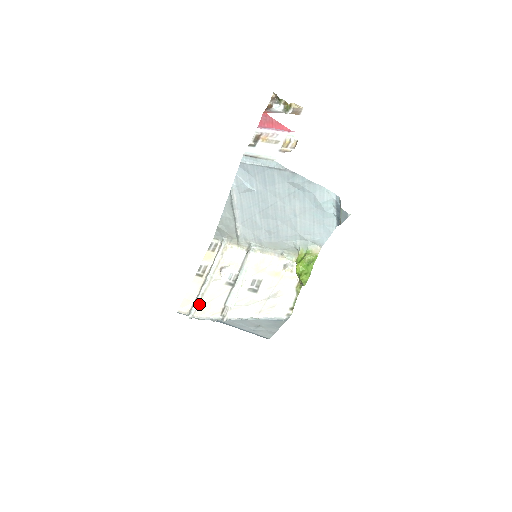
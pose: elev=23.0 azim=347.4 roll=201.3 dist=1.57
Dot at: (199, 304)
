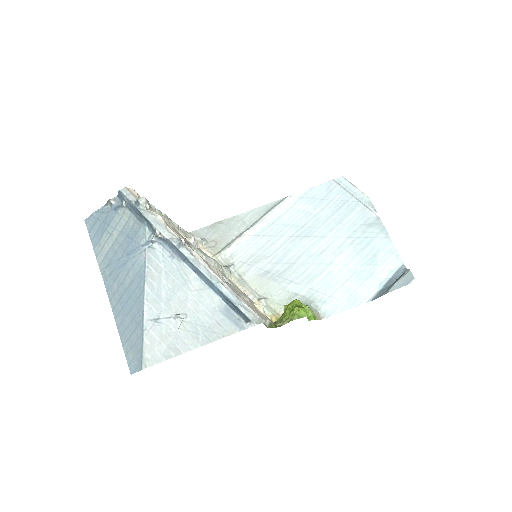
Dot at: (156, 212)
